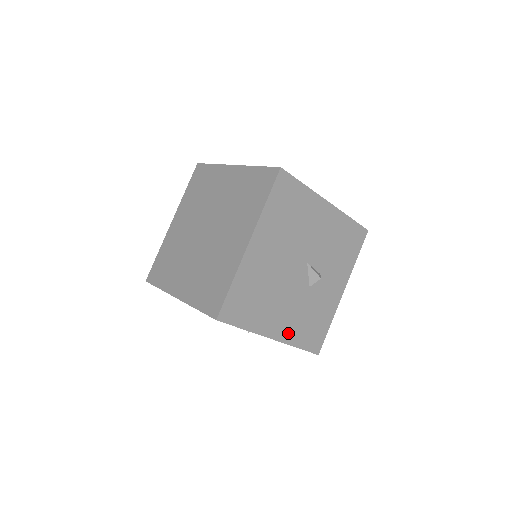
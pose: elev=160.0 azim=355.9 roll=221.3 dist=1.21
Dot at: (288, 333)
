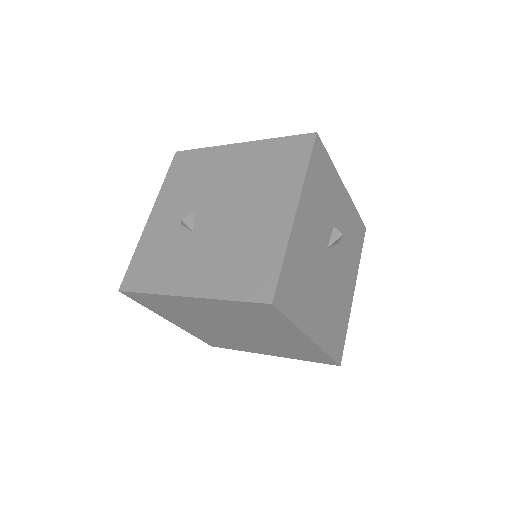
Dot at: (354, 272)
